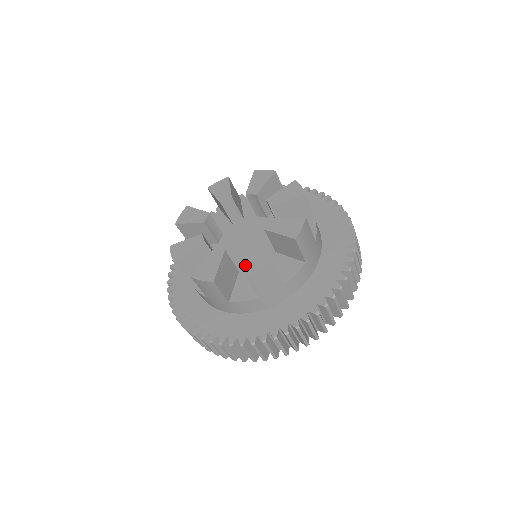
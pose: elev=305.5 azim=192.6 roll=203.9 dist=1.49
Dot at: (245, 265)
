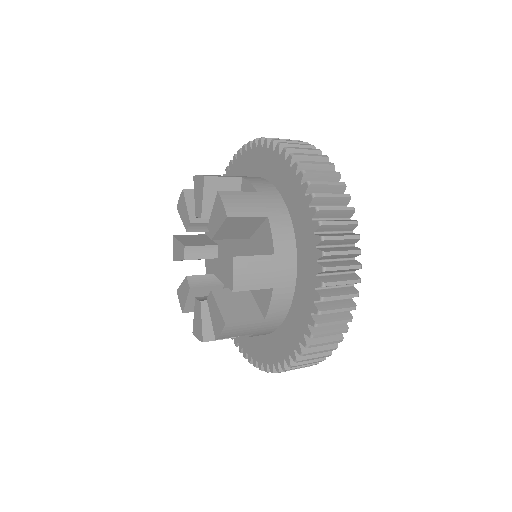
Dot at: (226, 283)
